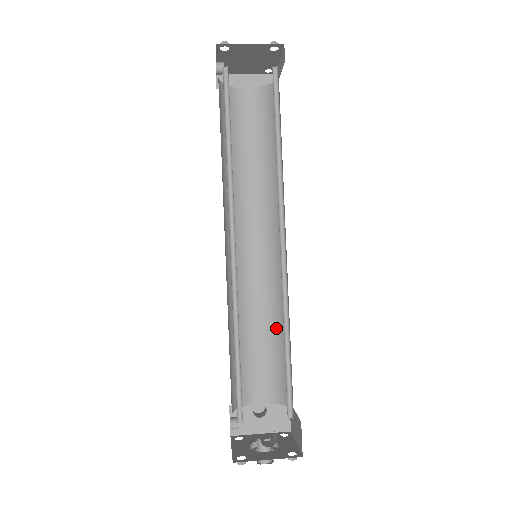
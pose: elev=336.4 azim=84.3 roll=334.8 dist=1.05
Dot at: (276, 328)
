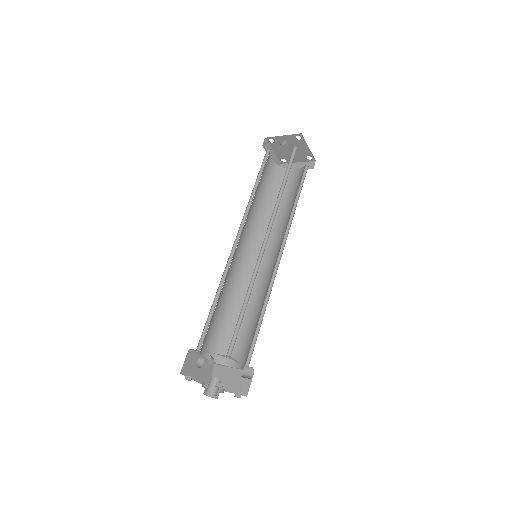
Dot at: (234, 308)
